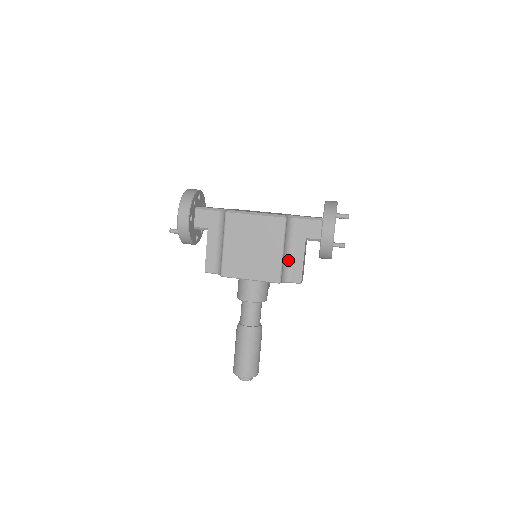
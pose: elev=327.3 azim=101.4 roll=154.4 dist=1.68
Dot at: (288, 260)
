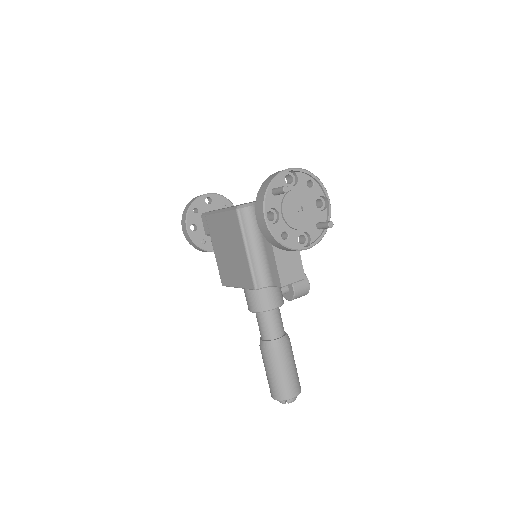
Dot at: (263, 259)
